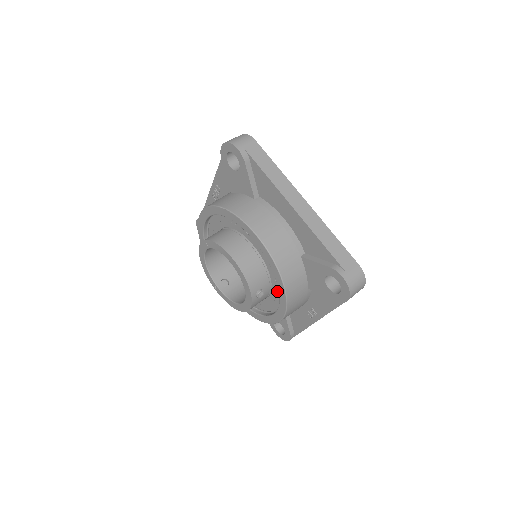
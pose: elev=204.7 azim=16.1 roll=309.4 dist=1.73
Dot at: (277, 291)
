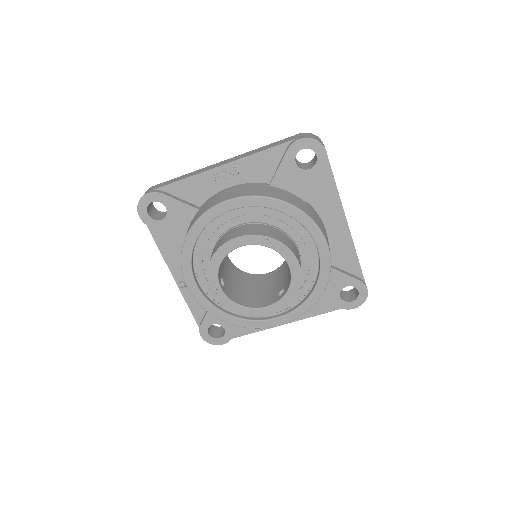
Dot at: occluded
